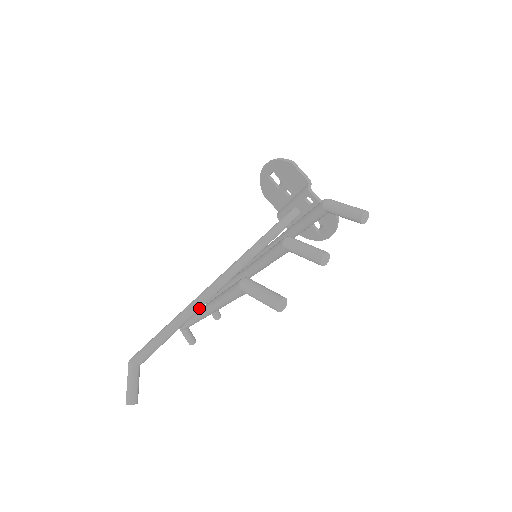
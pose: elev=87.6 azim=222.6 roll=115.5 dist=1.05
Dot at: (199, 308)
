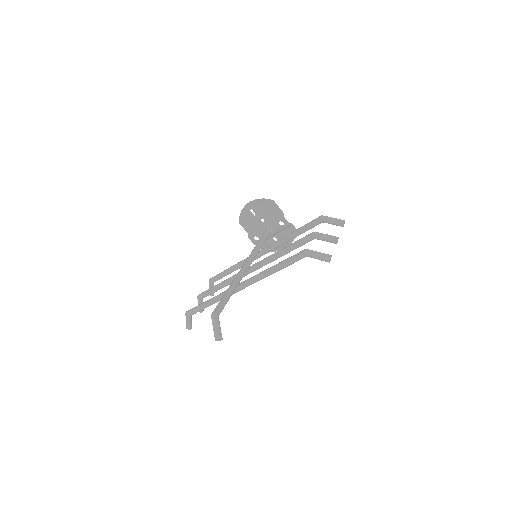
Dot at: (238, 284)
